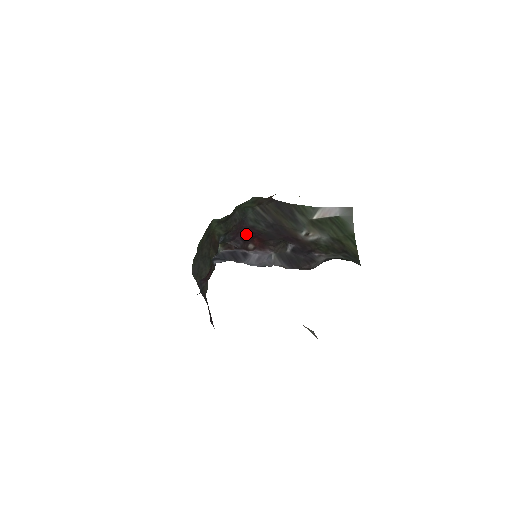
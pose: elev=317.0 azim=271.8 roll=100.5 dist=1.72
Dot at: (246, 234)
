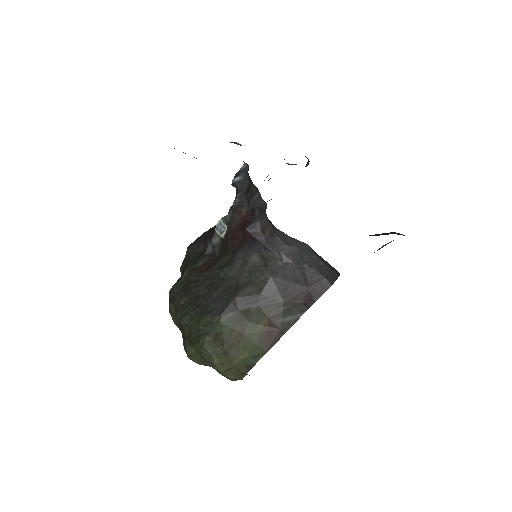
Dot at: occluded
